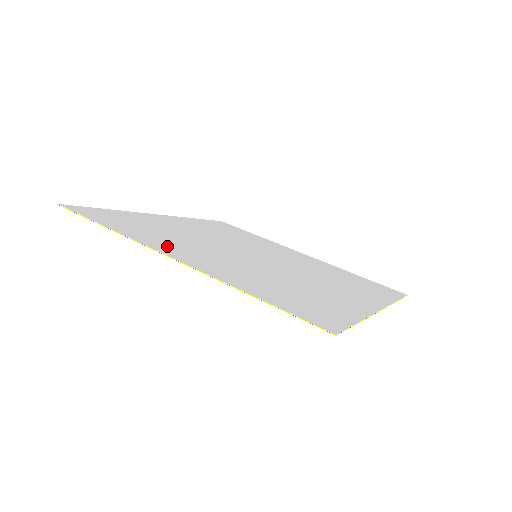
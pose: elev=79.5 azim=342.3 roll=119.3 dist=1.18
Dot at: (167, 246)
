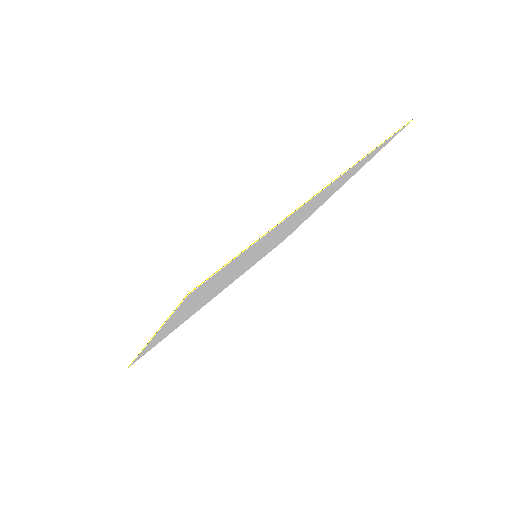
Dot at: occluded
